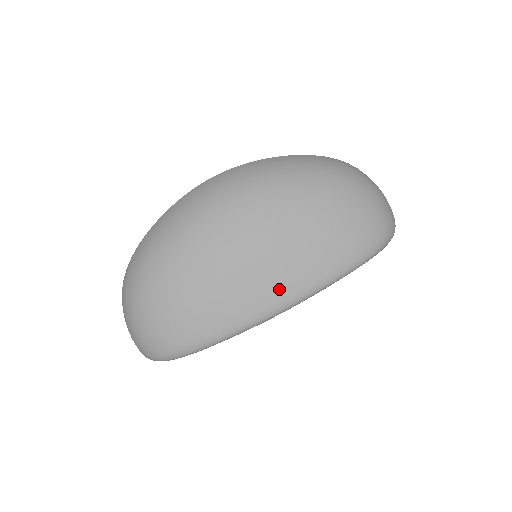
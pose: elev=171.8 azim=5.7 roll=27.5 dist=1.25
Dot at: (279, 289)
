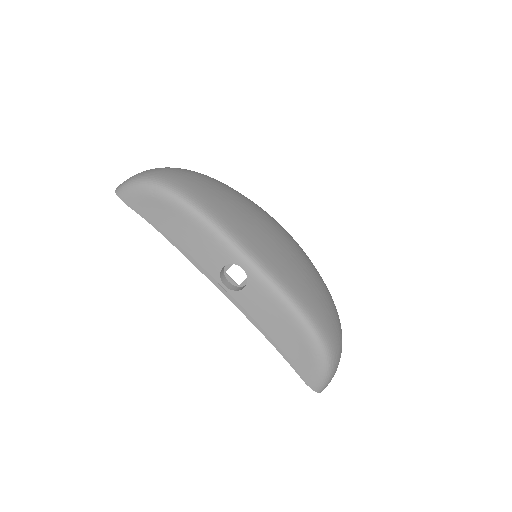
Dot at: (265, 253)
